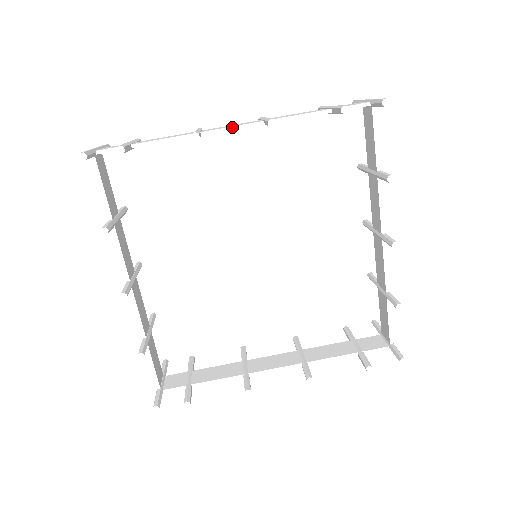
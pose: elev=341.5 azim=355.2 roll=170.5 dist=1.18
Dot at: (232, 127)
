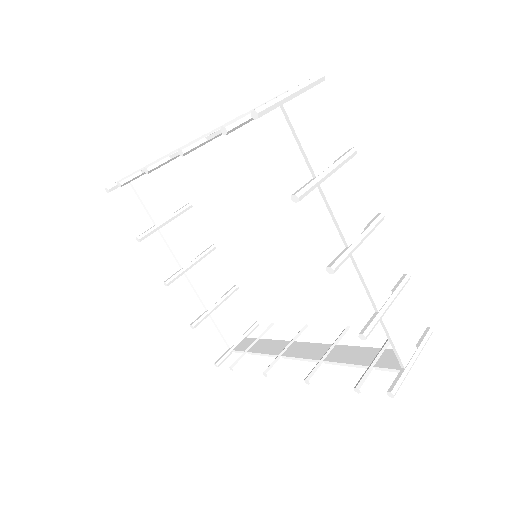
Dot at: occluded
